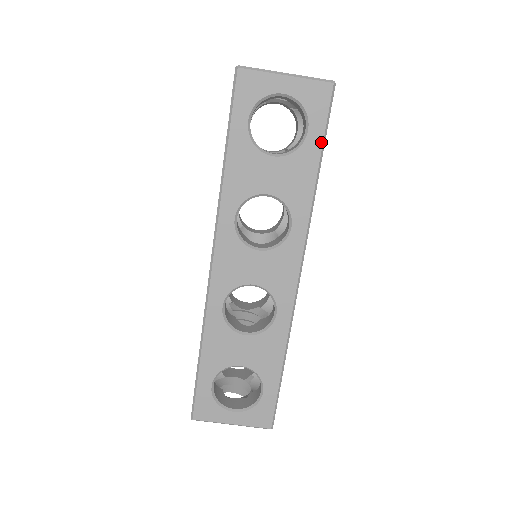
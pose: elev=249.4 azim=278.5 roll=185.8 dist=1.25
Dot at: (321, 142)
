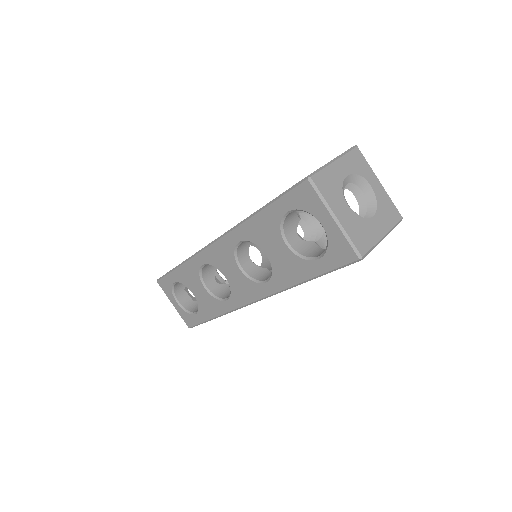
Dot at: (321, 273)
